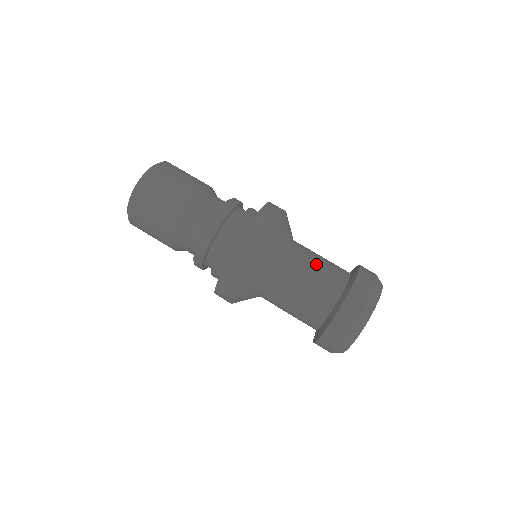
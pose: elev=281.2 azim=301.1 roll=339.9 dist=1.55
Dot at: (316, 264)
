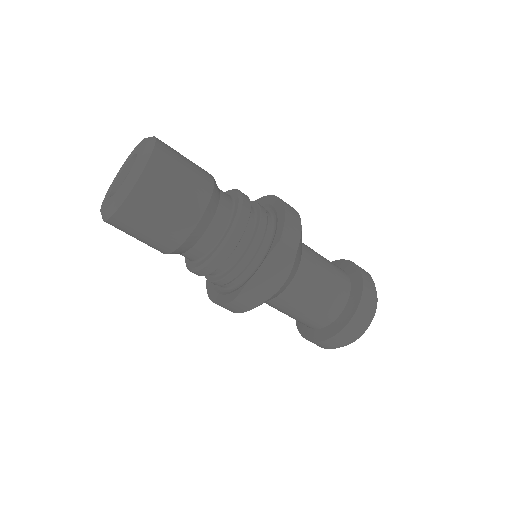
Dot at: (326, 271)
